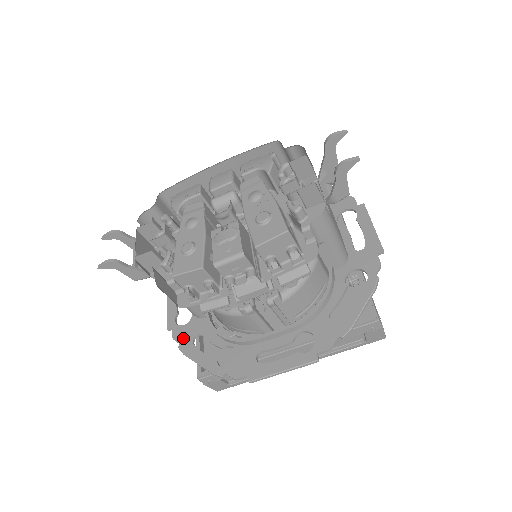
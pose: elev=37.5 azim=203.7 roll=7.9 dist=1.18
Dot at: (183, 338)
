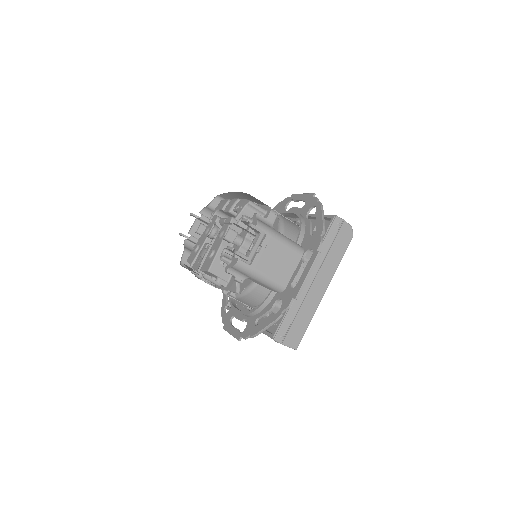
Dot at: occluded
